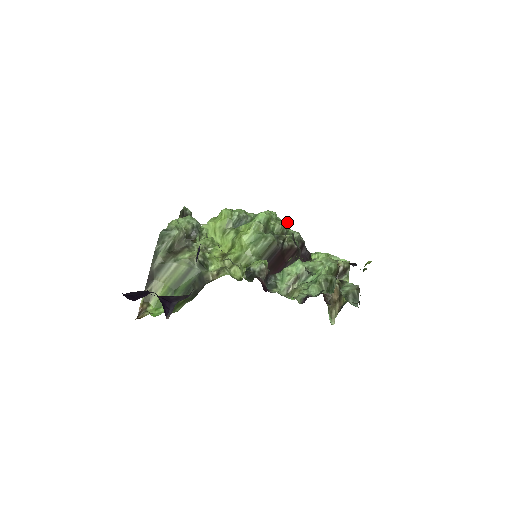
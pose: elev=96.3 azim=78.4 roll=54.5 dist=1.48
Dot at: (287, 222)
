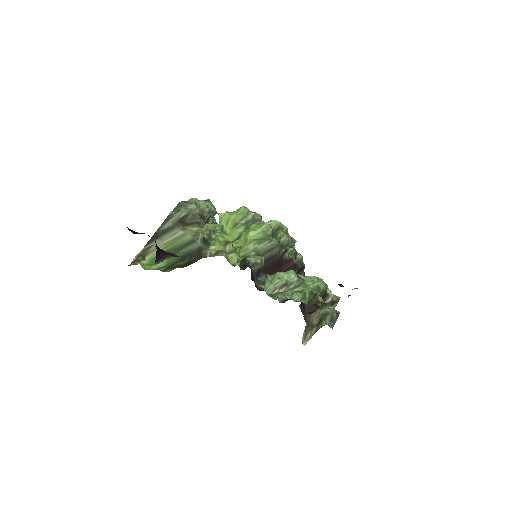
Dot at: occluded
